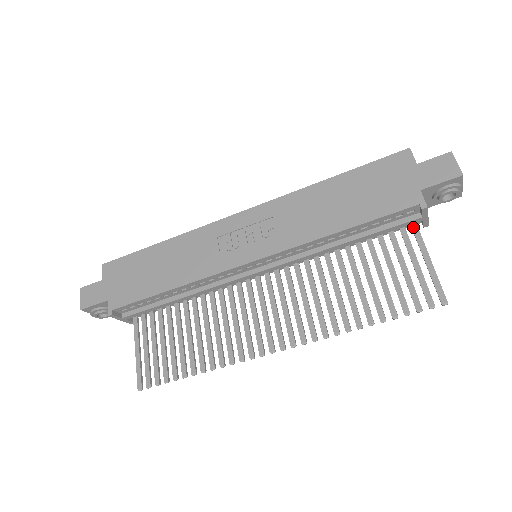
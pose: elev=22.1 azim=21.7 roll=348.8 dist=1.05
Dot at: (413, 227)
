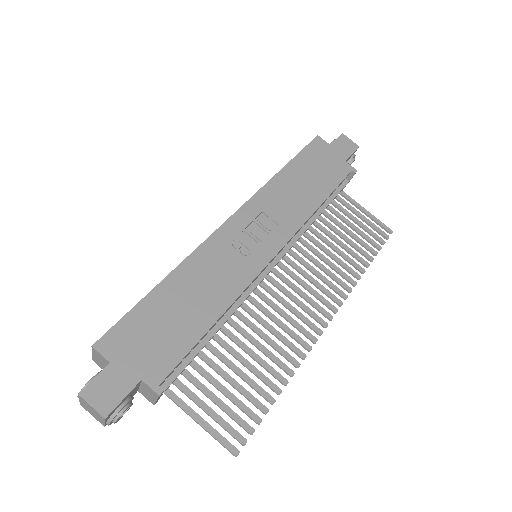
Dot at: (341, 192)
